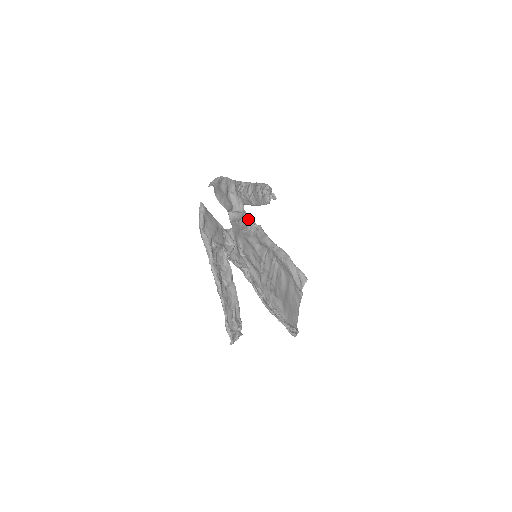
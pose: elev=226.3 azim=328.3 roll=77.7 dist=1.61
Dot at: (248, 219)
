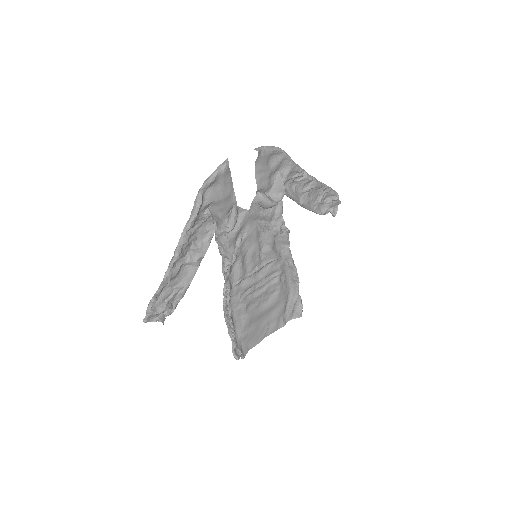
Dot at: (278, 214)
